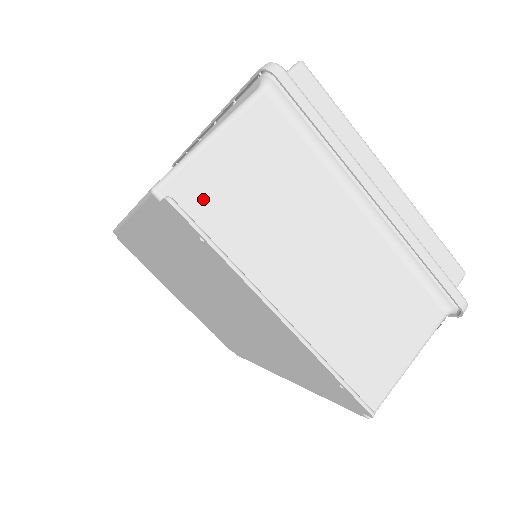
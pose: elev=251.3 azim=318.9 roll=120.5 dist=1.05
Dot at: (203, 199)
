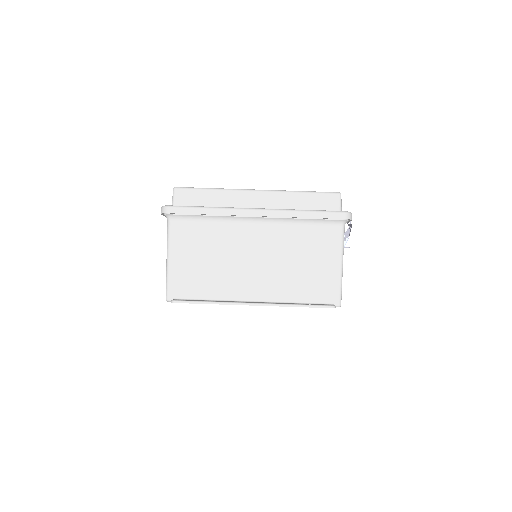
Dot at: (186, 286)
